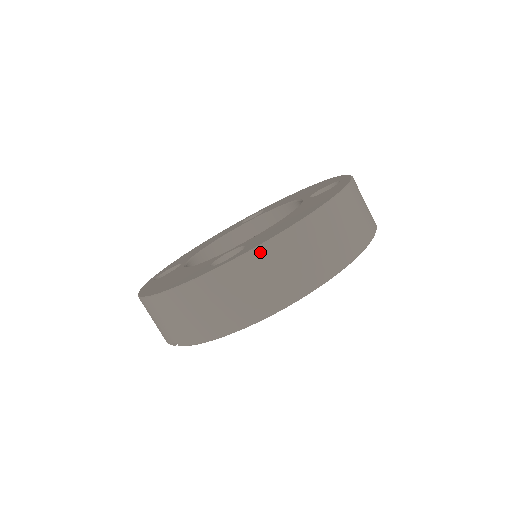
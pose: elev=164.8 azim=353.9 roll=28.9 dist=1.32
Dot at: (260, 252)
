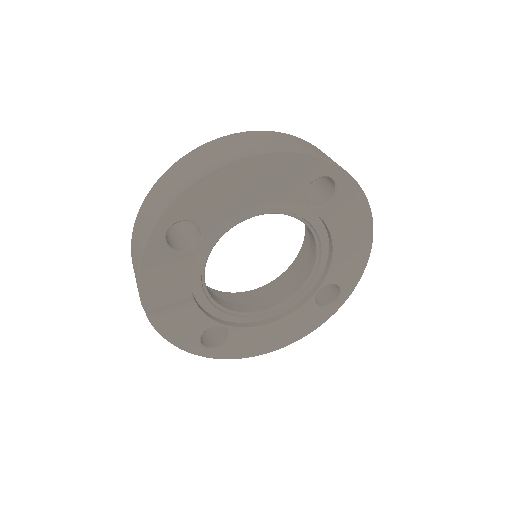
Dot at: (167, 173)
